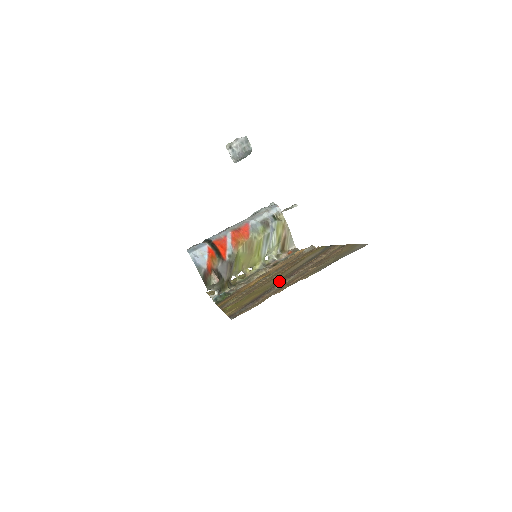
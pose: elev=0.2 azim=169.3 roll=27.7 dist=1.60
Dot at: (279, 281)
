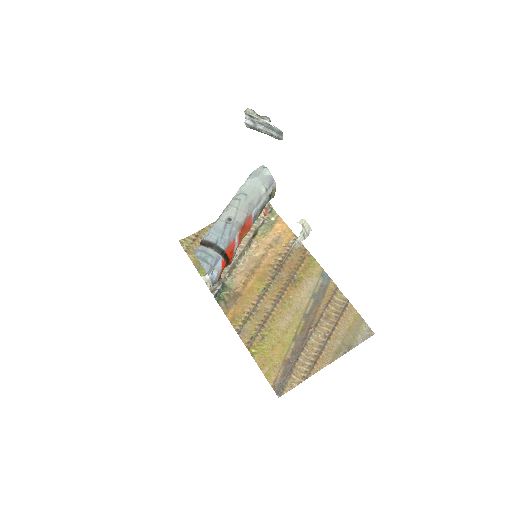
Dot at: (299, 337)
